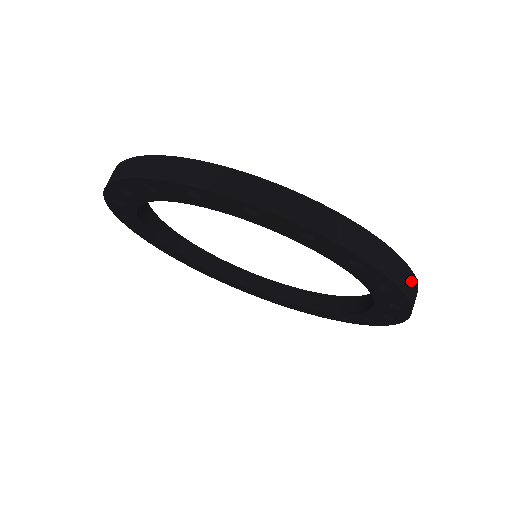
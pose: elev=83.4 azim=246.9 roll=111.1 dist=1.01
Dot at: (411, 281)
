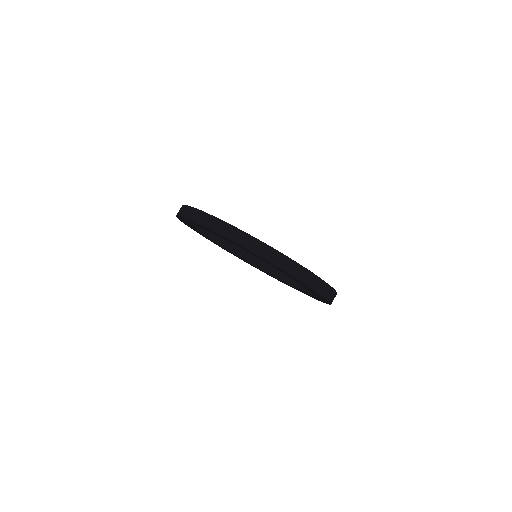
Dot at: (321, 284)
